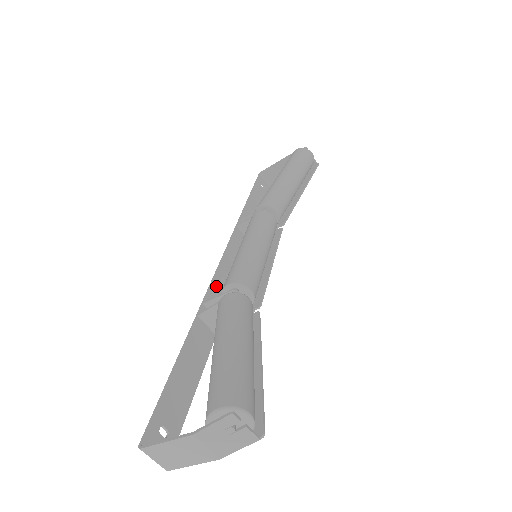
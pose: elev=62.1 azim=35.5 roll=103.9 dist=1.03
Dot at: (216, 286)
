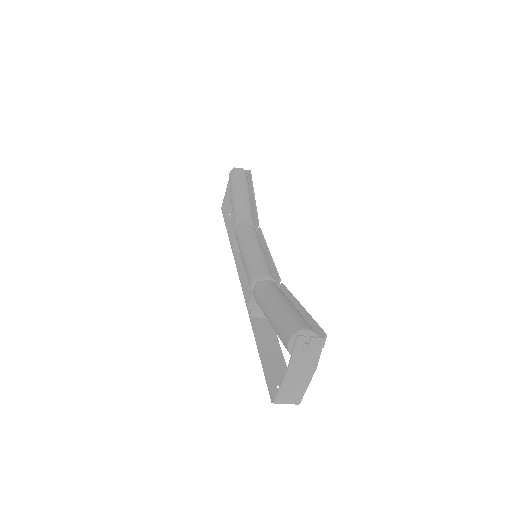
Dot at: (248, 293)
